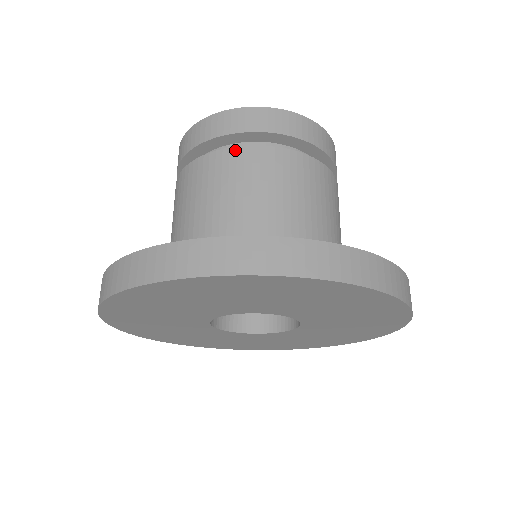
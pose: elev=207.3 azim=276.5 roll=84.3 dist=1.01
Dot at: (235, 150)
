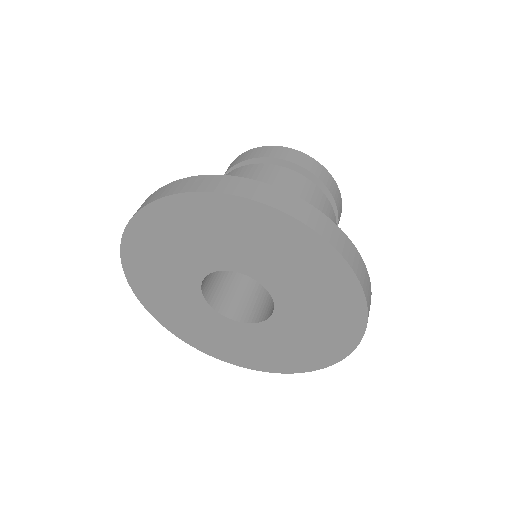
Dot at: (229, 173)
